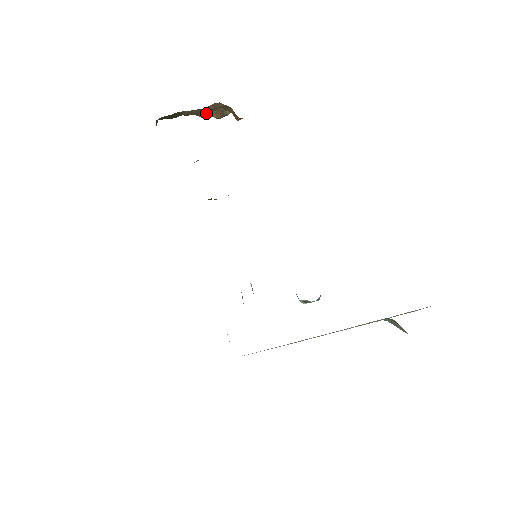
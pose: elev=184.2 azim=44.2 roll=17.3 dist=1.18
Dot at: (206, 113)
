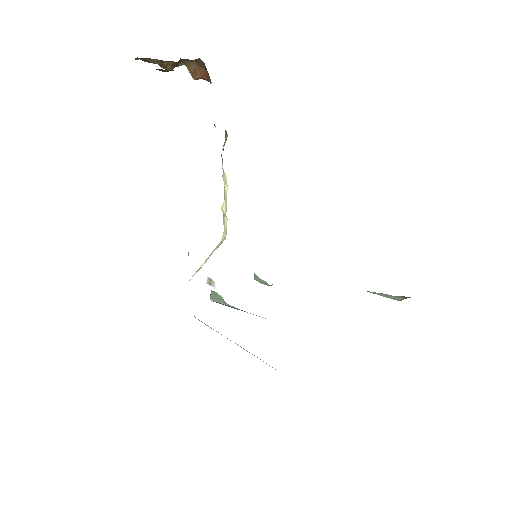
Dot at: (162, 62)
